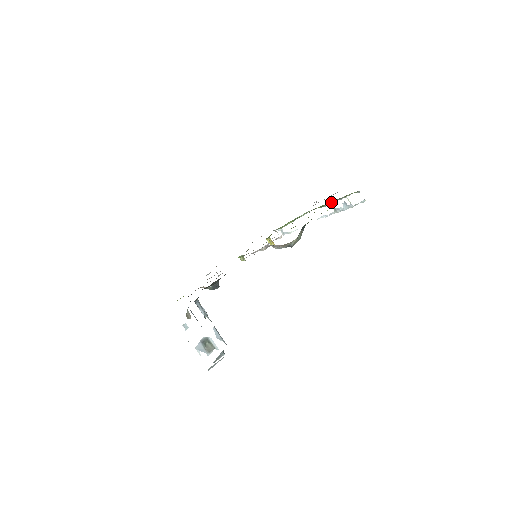
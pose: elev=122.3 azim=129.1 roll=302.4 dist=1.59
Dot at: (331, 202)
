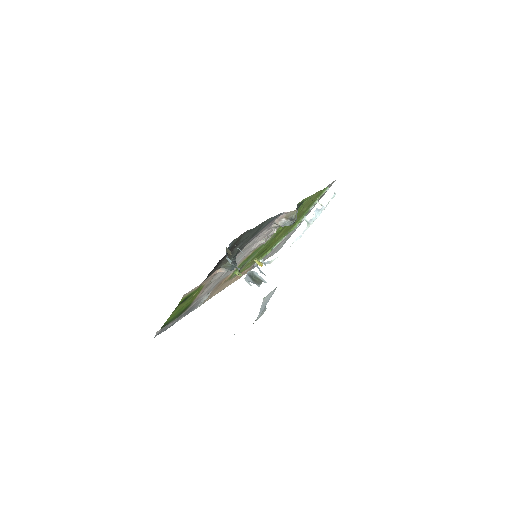
Dot at: (303, 216)
